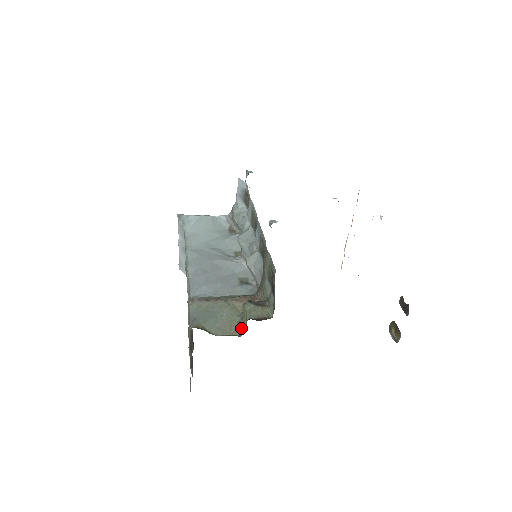
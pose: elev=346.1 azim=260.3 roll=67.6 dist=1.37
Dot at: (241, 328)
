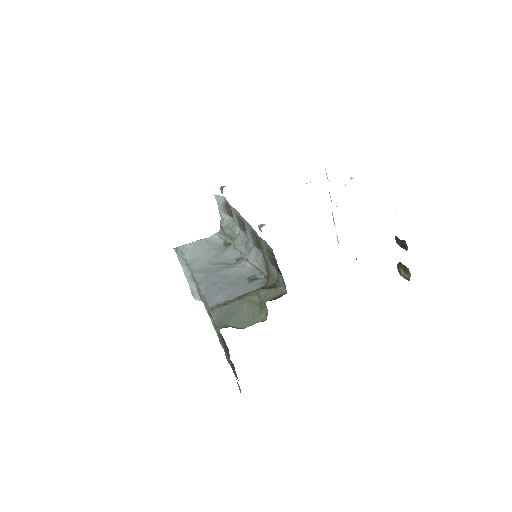
Dot at: (263, 314)
